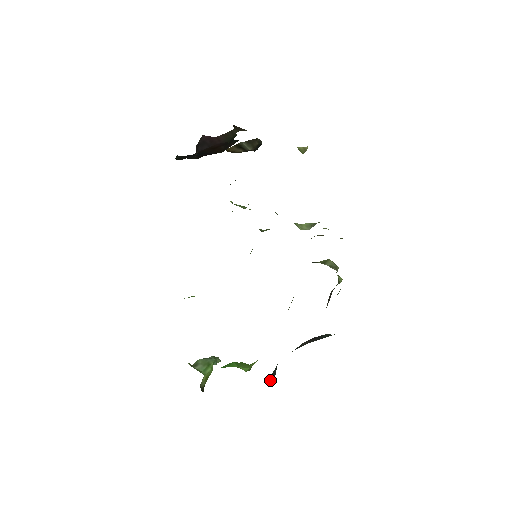
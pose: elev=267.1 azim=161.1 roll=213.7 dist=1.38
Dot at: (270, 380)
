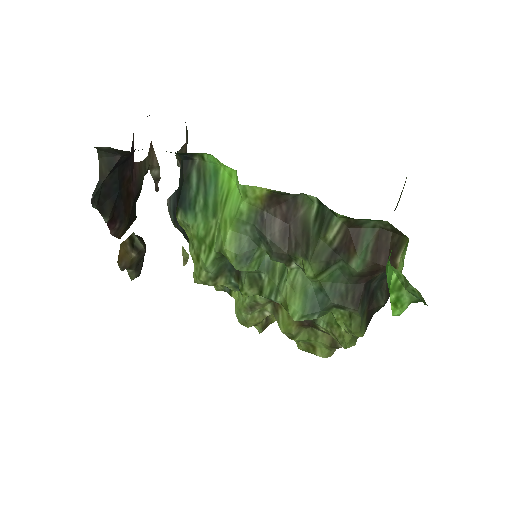
Dot at: occluded
